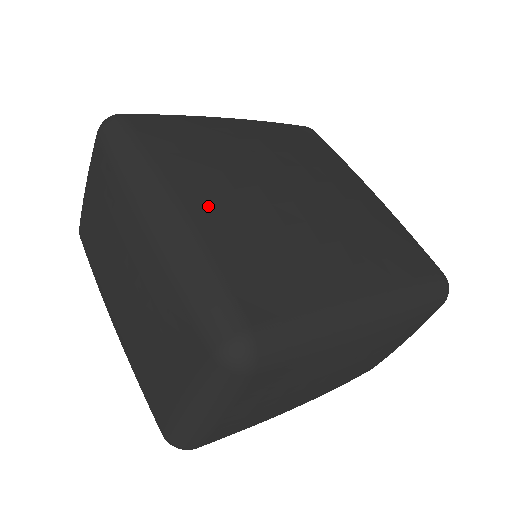
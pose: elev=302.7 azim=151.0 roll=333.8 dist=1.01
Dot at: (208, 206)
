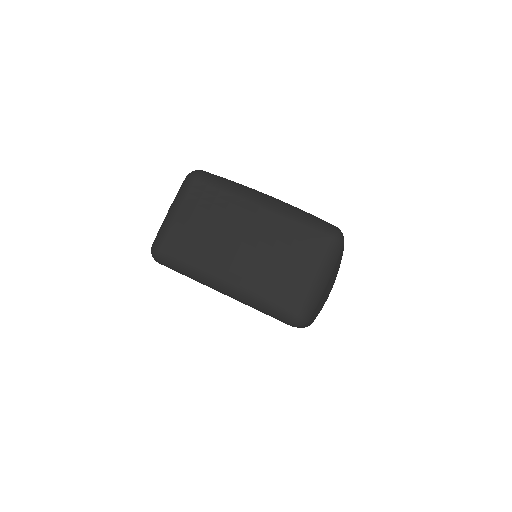
Dot at: occluded
